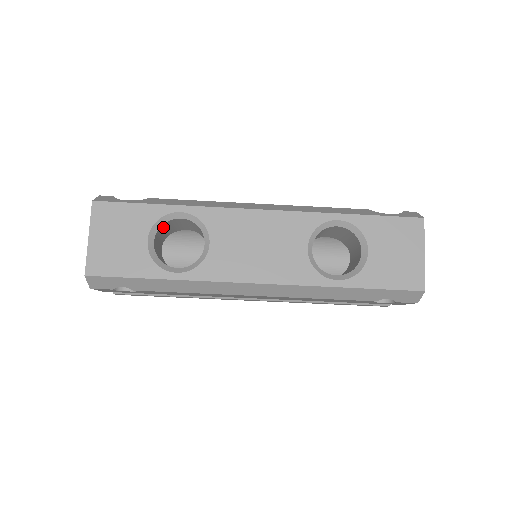
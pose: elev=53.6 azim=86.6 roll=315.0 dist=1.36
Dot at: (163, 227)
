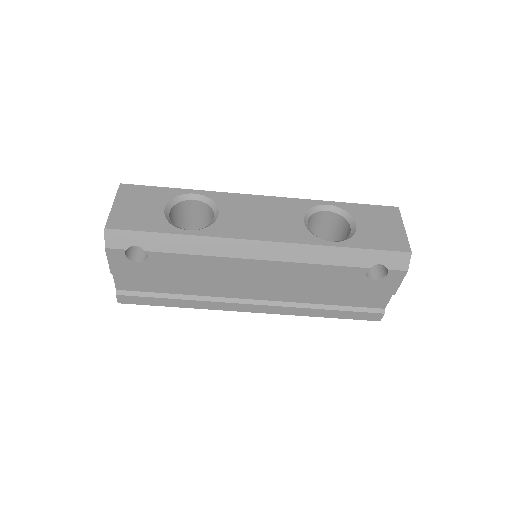
Dot at: (177, 209)
